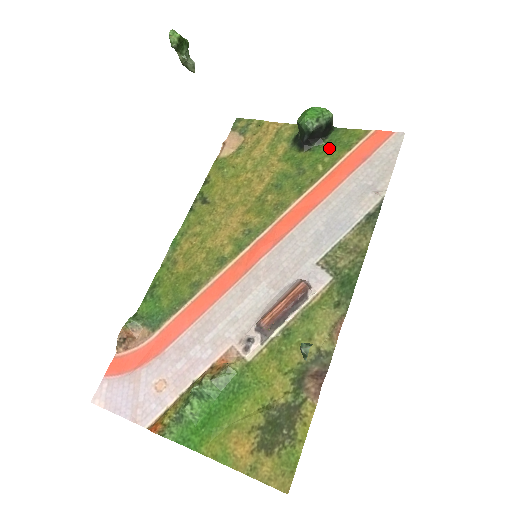
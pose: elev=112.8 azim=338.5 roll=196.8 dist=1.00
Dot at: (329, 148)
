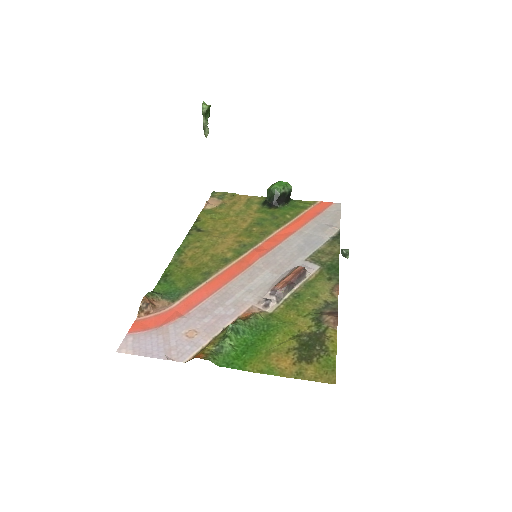
Dot at: (291, 208)
